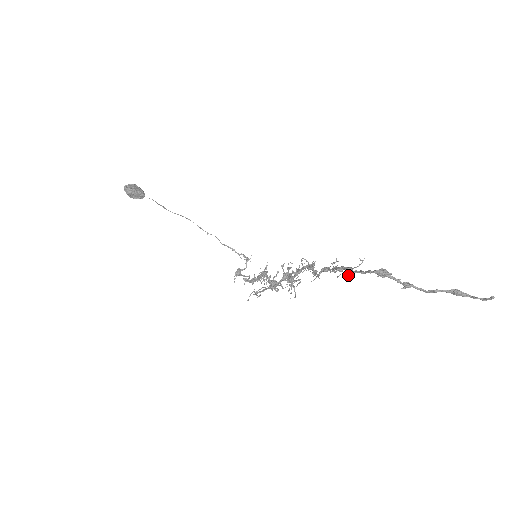
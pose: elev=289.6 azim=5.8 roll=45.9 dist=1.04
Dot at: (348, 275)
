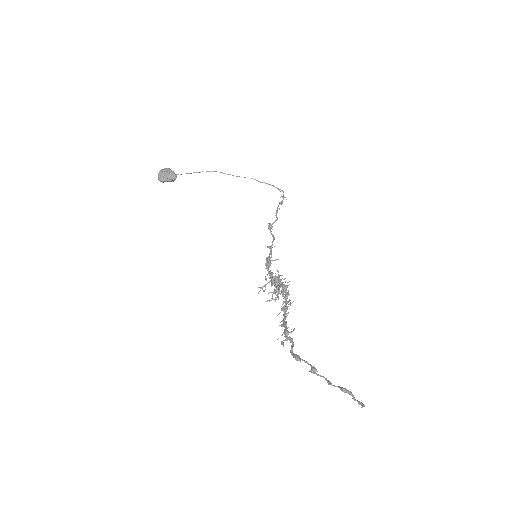
Dot at: (282, 342)
